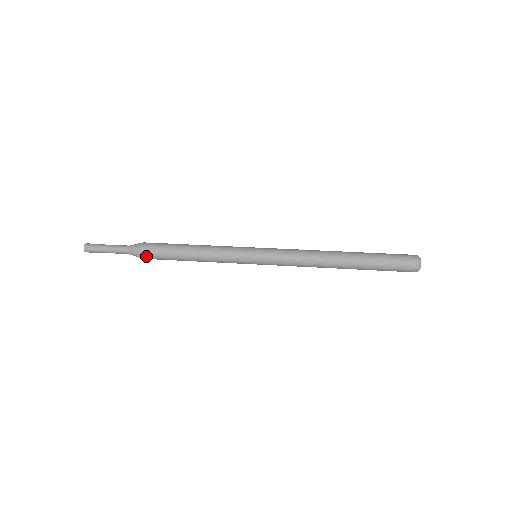
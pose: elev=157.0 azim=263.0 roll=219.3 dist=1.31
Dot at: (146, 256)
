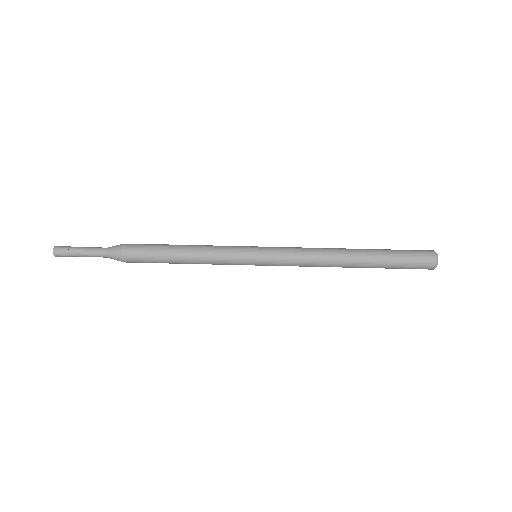
Dot at: (130, 262)
